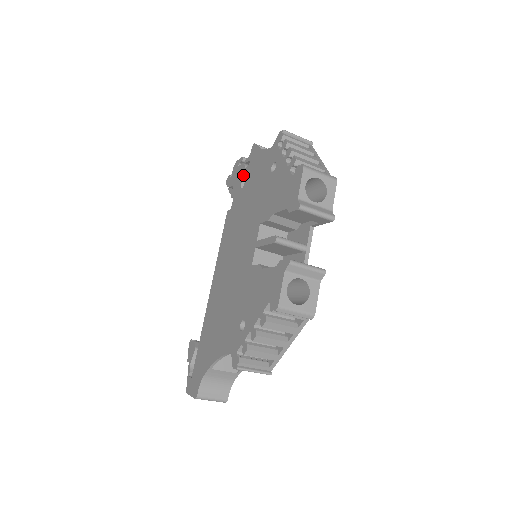
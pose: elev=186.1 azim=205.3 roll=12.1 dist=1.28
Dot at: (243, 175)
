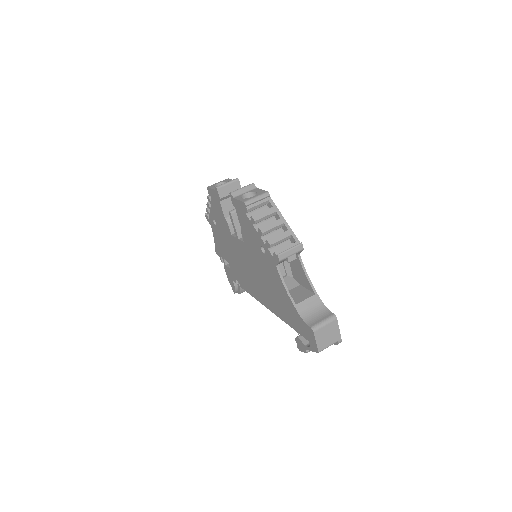
Dot at: (227, 266)
